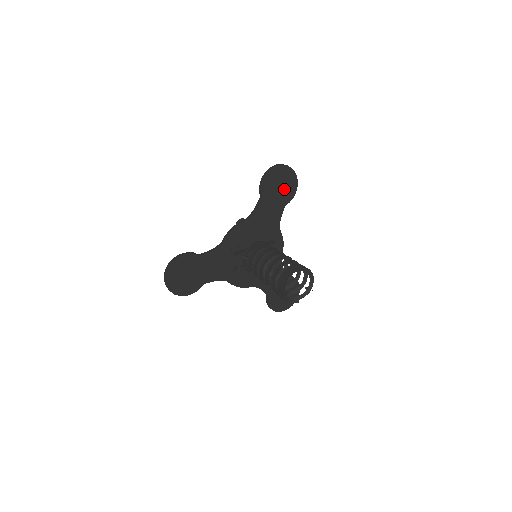
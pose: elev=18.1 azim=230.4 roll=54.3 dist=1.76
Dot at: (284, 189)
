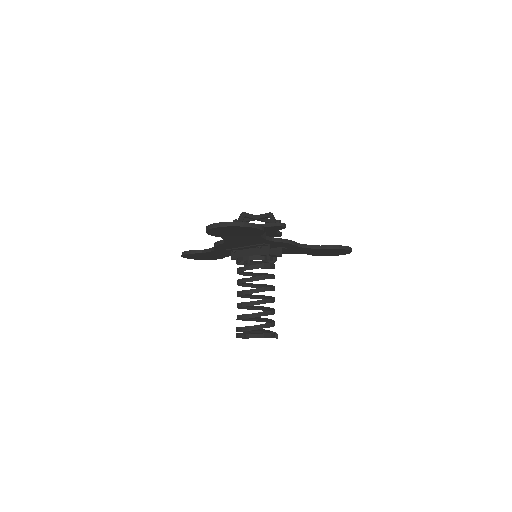
Dot at: (244, 232)
